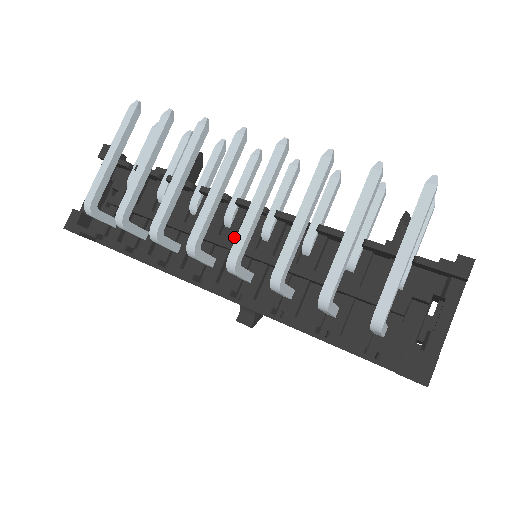
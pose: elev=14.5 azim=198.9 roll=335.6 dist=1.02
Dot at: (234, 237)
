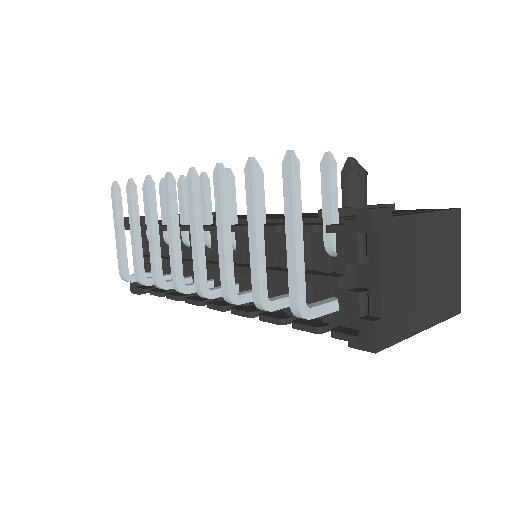
Dot at: (216, 257)
